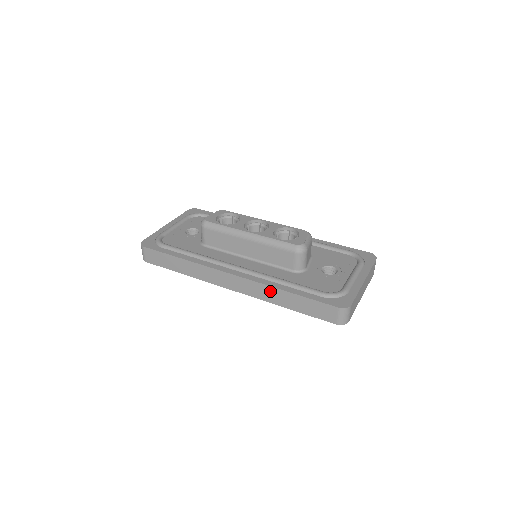
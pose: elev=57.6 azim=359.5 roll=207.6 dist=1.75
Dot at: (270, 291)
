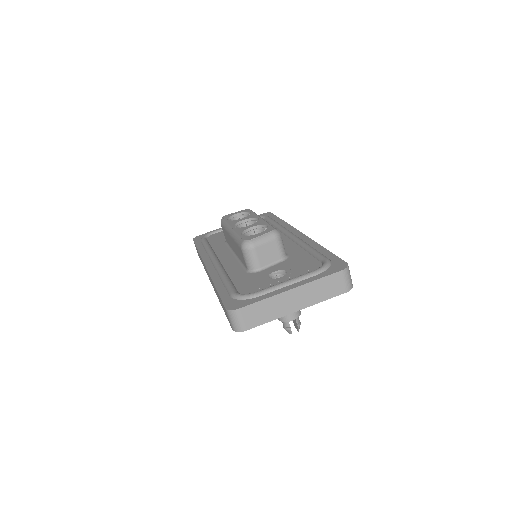
Dot at: occluded
